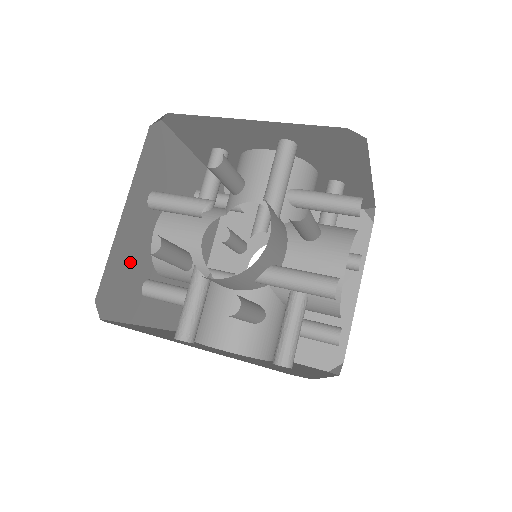
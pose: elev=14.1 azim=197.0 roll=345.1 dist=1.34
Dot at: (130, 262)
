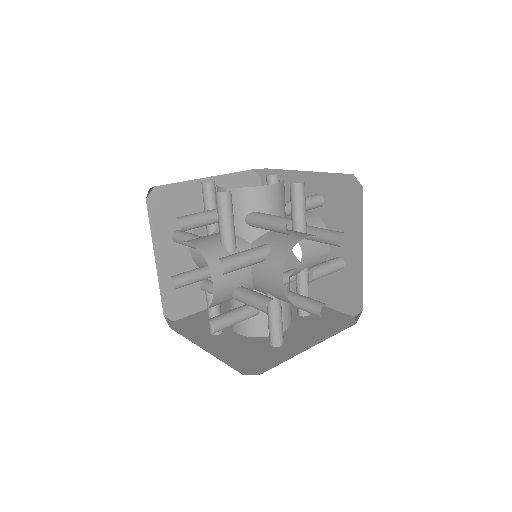
Dot at: occluded
